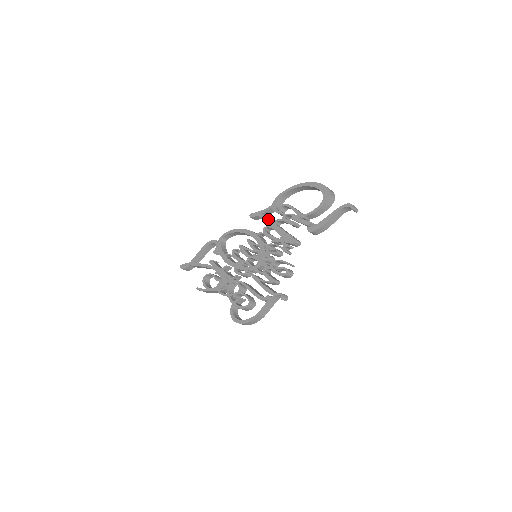
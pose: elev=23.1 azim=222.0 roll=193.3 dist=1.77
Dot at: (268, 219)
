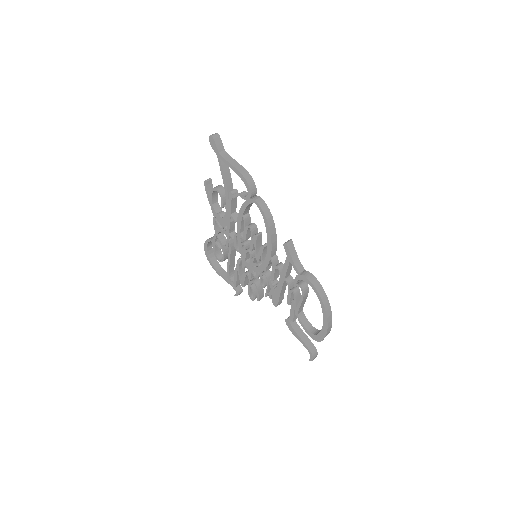
Dot at: (286, 272)
